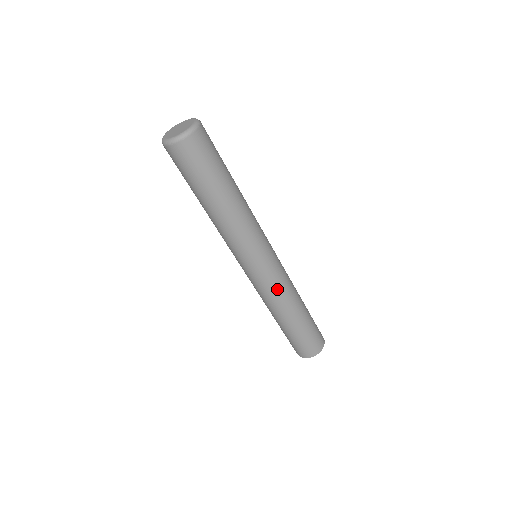
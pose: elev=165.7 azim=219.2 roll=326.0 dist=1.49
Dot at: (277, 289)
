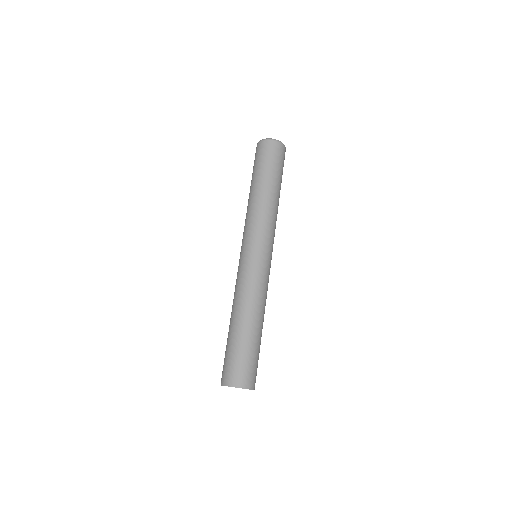
Dot at: (259, 283)
